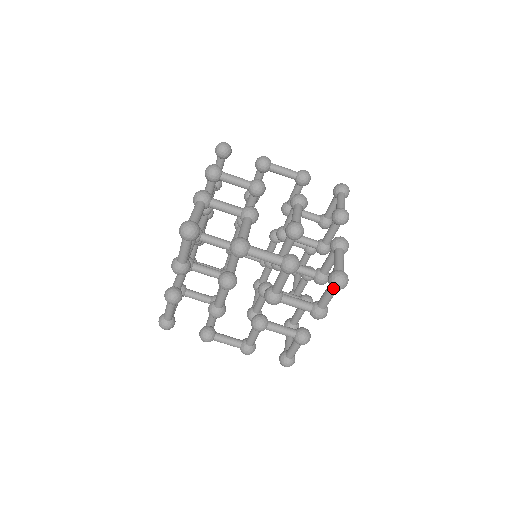
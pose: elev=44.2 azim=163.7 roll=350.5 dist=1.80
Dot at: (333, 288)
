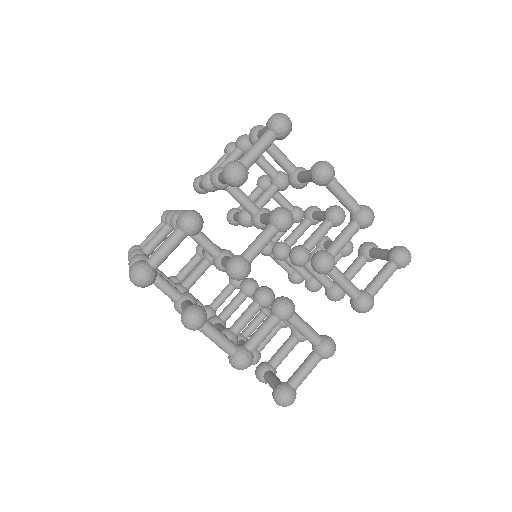
Dot at: (398, 261)
